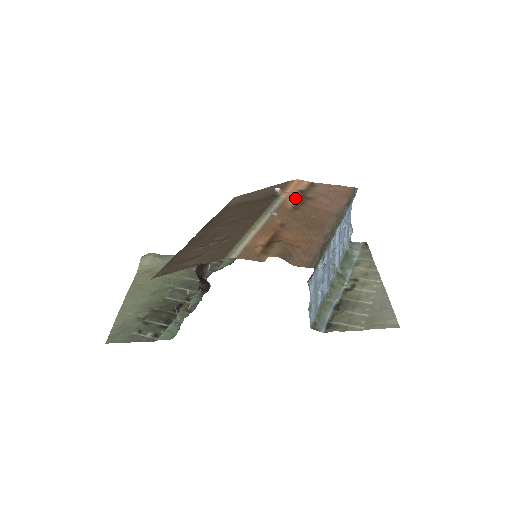
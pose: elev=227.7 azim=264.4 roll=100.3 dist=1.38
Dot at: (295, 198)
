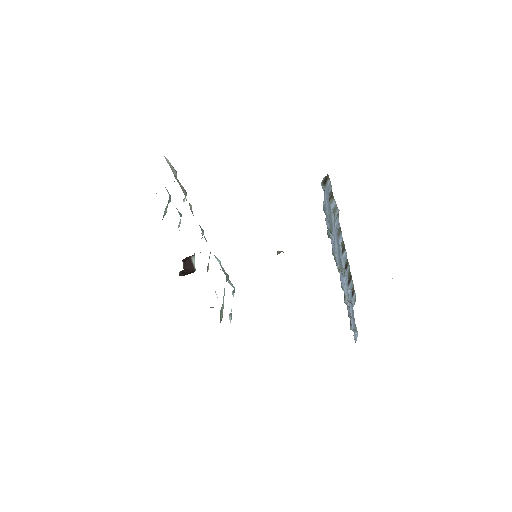
Dot at: occluded
